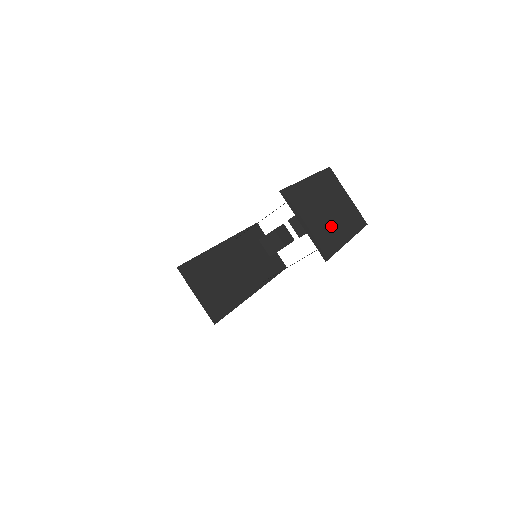
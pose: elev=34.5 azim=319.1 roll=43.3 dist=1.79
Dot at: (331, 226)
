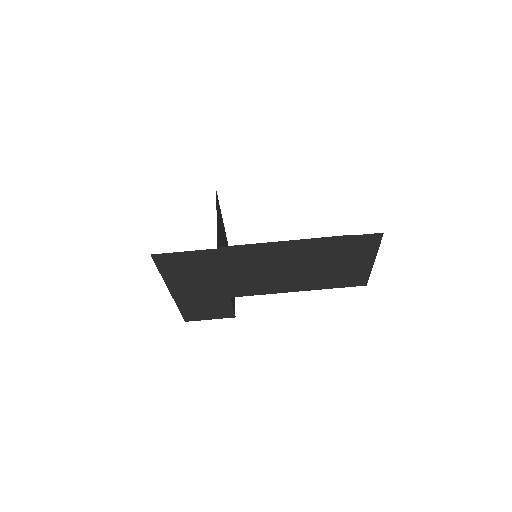
Dot at: occluded
